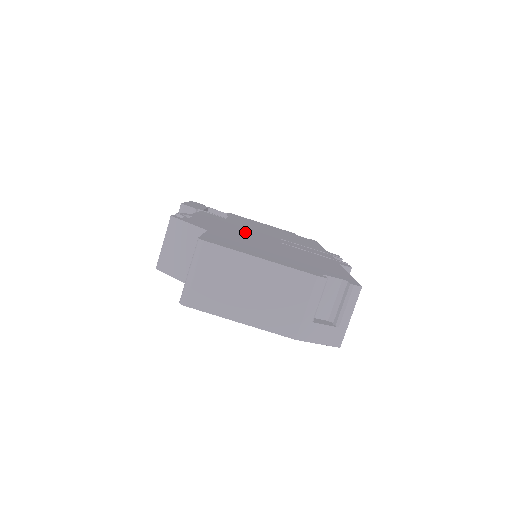
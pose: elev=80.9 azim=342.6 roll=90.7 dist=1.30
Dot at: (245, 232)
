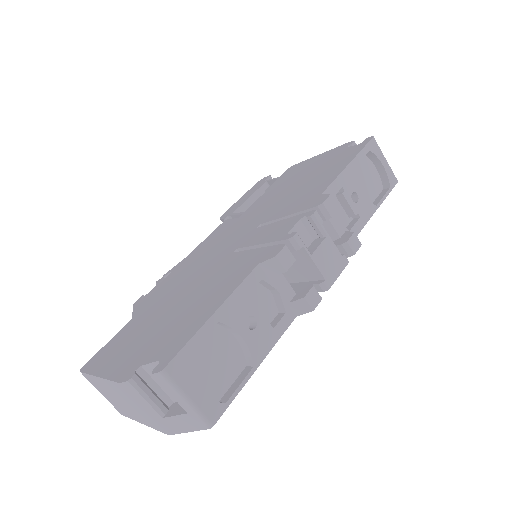
Dot at: (204, 262)
